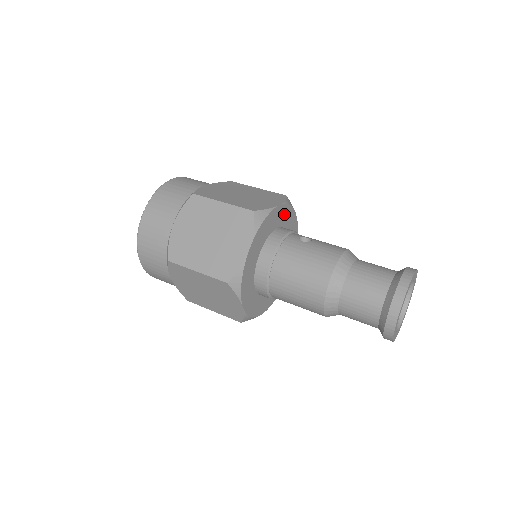
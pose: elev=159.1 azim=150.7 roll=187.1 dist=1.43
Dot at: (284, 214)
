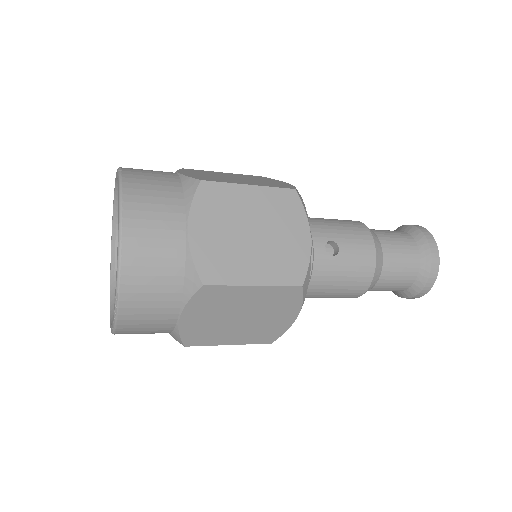
Dot at: occluded
